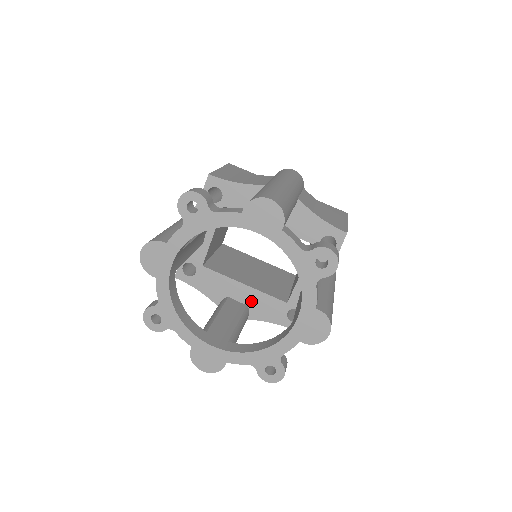
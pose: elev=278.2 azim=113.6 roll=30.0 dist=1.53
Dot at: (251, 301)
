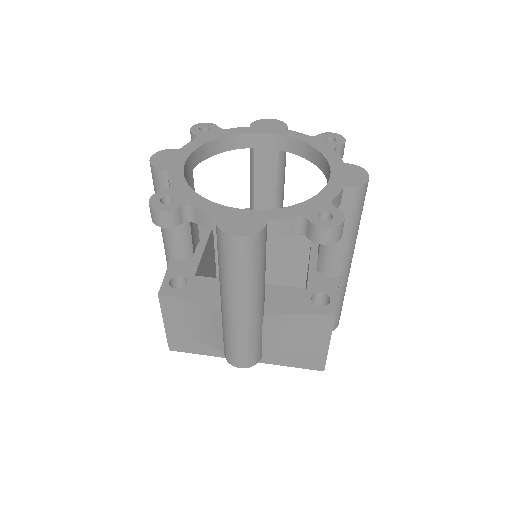
Dot at: occluded
